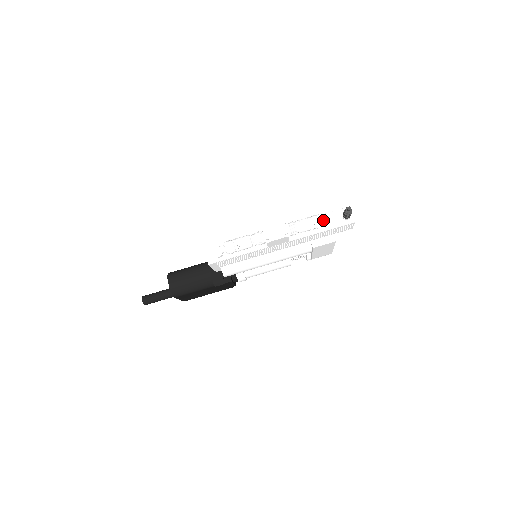
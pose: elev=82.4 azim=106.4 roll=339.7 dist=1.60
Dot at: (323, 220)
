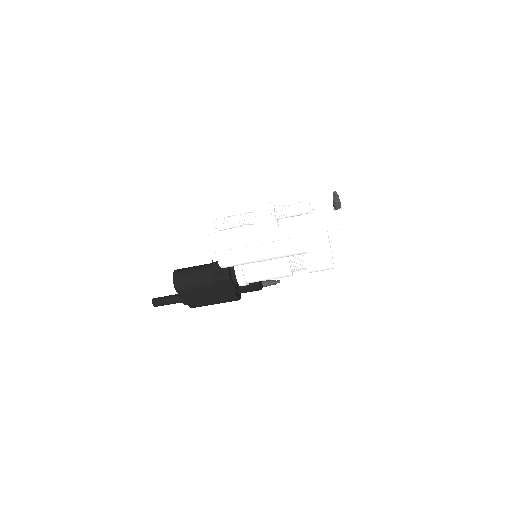
Dot at: (311, 205)
